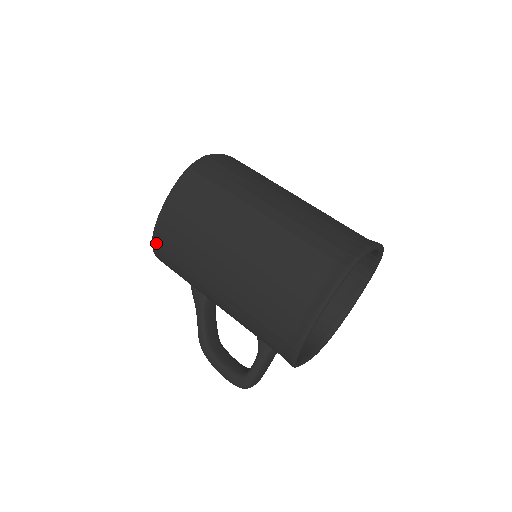
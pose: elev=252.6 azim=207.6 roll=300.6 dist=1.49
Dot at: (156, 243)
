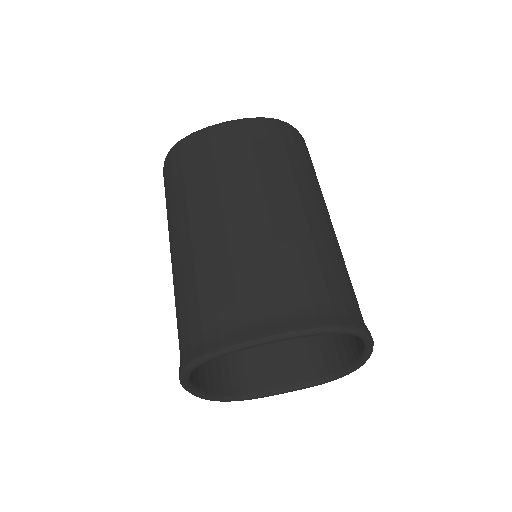
Dot at: occluded
